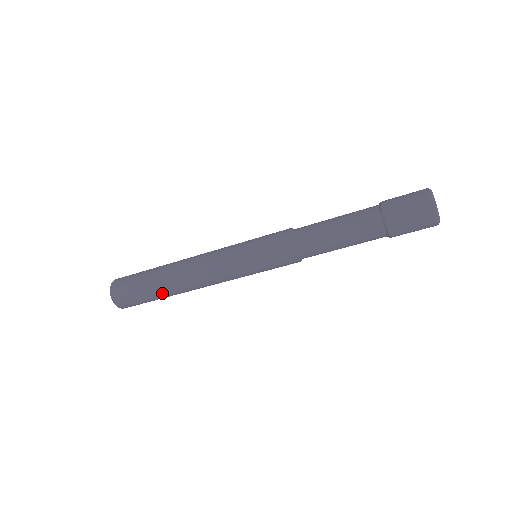
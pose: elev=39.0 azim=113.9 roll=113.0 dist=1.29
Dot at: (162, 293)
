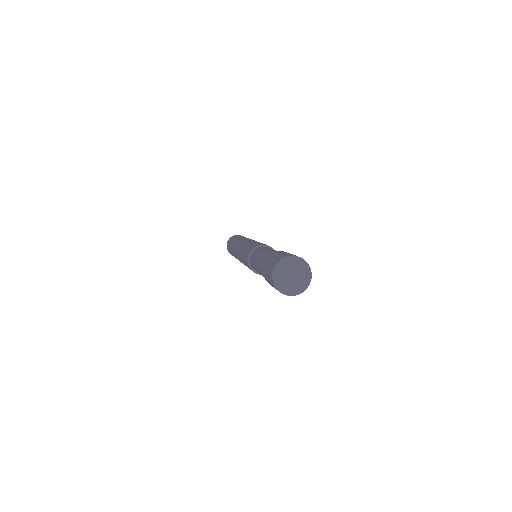
Dot at: occluded
